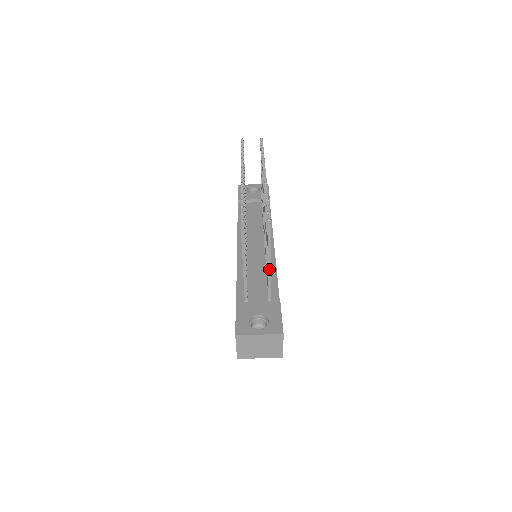
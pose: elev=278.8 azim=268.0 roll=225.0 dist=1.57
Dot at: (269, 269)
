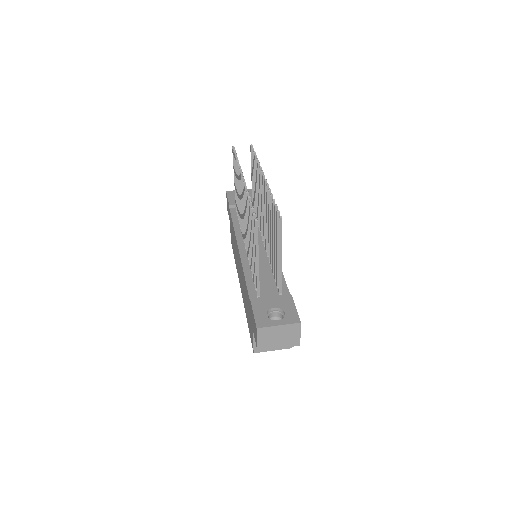
Dot at: (280, 264)
